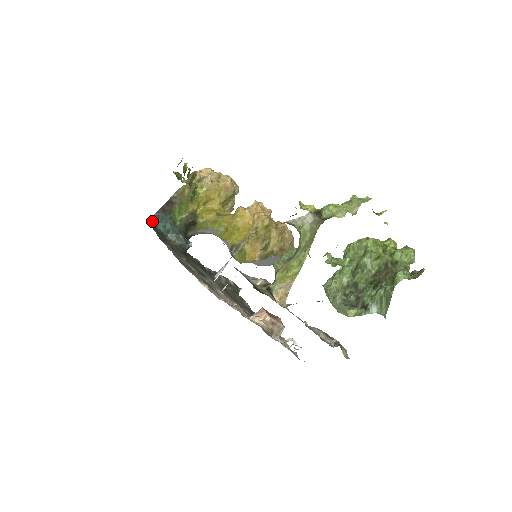
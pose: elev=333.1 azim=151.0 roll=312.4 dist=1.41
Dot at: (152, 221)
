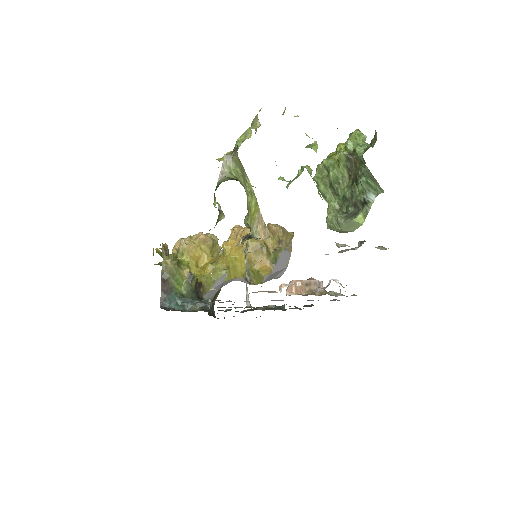
Dot at: (163, 308)
